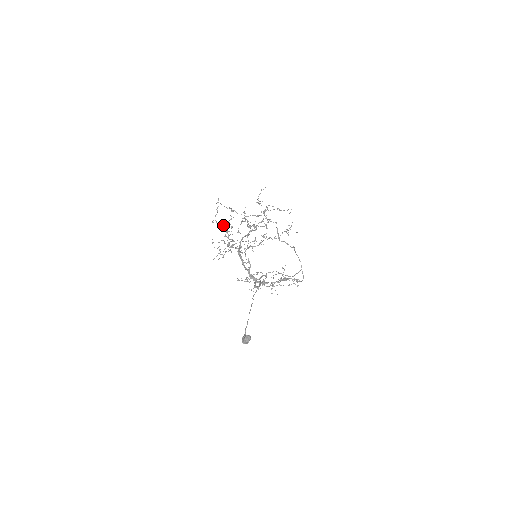
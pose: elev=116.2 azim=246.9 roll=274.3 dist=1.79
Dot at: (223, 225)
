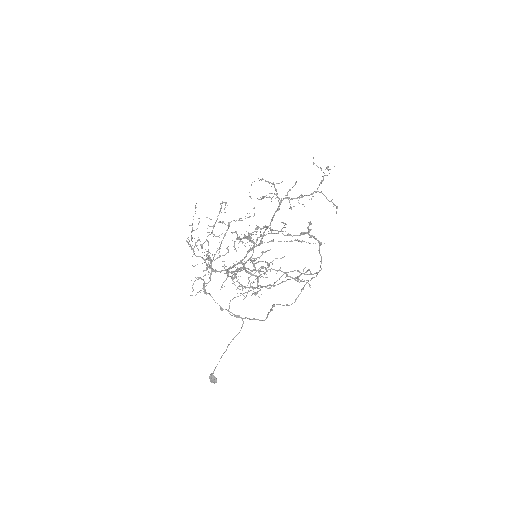
Dot at: occluded
